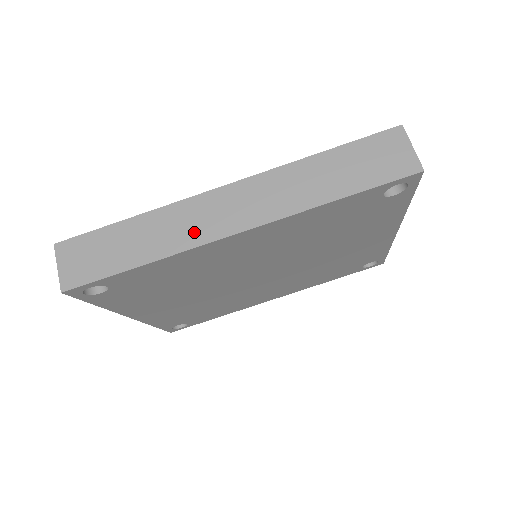
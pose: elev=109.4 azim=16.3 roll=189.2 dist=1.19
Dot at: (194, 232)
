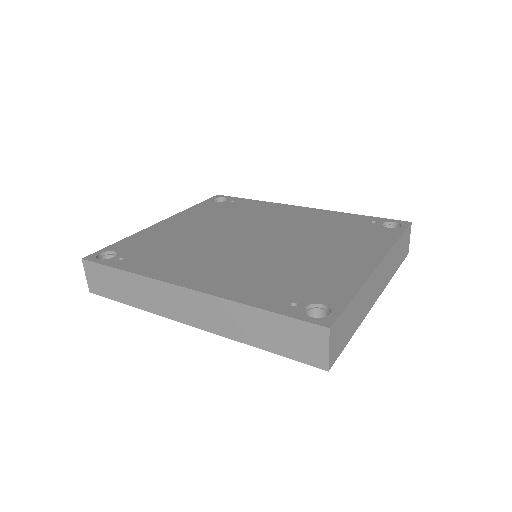
Dot at: (163, 307)
